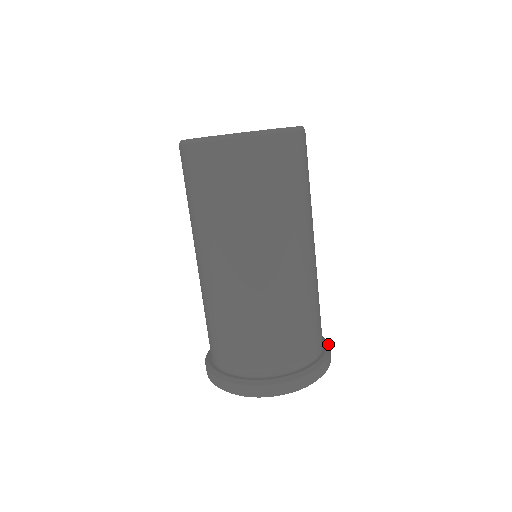
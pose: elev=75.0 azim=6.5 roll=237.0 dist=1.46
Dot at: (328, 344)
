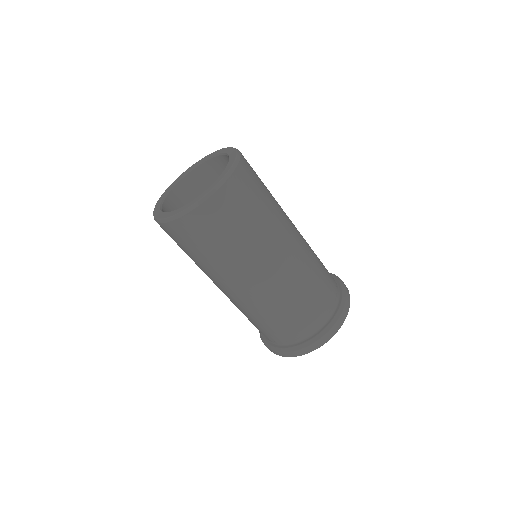
Dot at: (344, 289)
